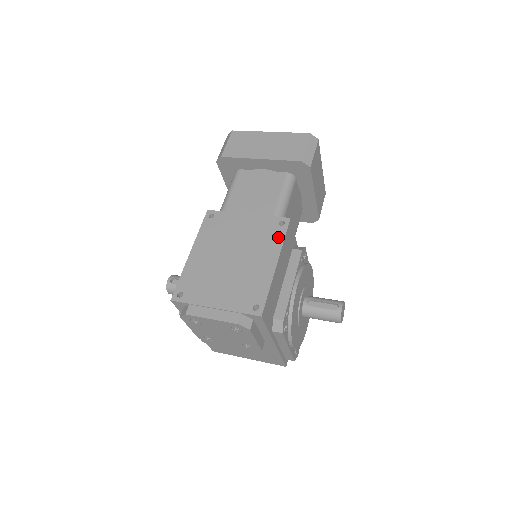
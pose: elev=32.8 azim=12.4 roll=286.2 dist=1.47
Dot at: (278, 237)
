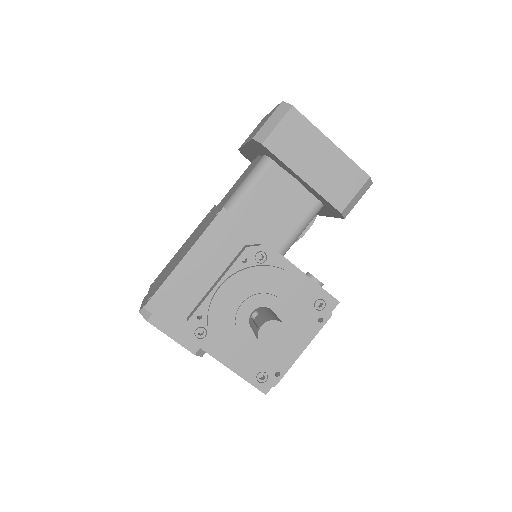
Dot at: (205, 229)
